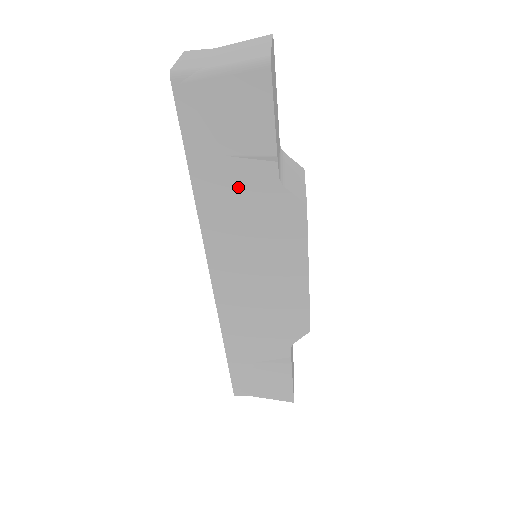
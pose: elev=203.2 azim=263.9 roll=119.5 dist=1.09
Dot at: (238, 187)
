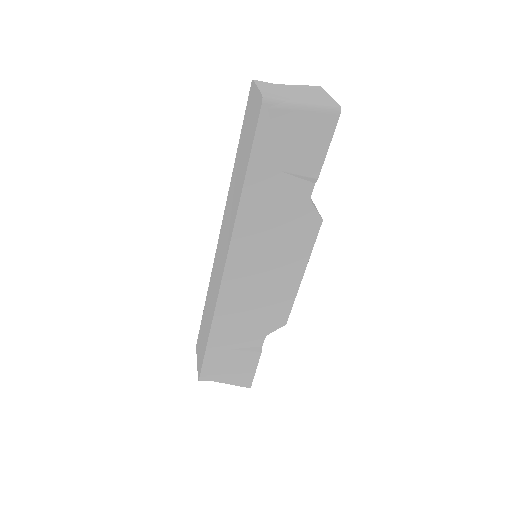
Dot at: (278, 197)
